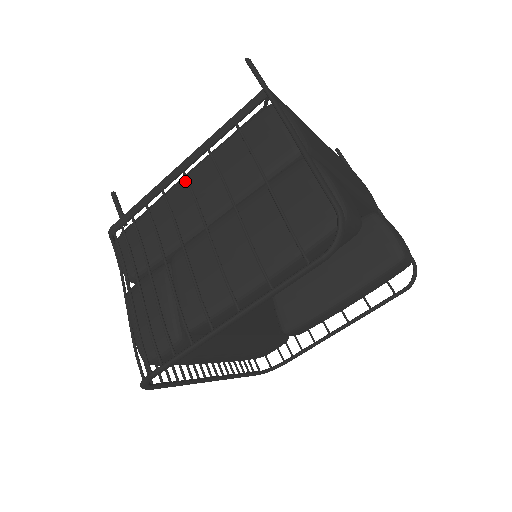
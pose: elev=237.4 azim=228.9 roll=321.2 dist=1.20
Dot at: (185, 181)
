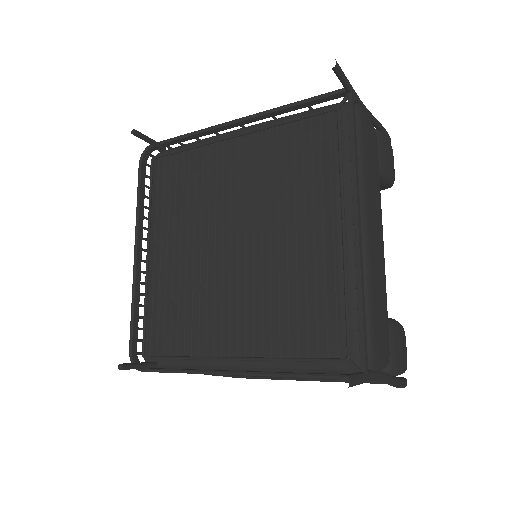
Dot at: occluded
